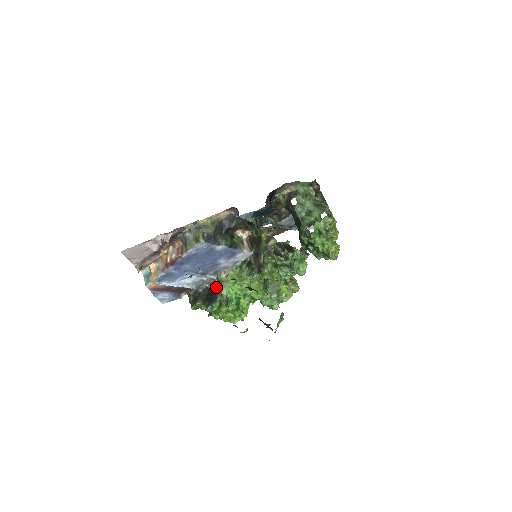
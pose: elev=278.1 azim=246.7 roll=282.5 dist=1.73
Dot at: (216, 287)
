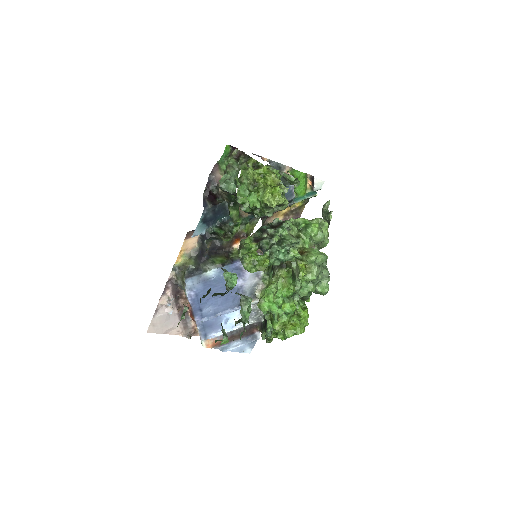
Dot at: occluded
